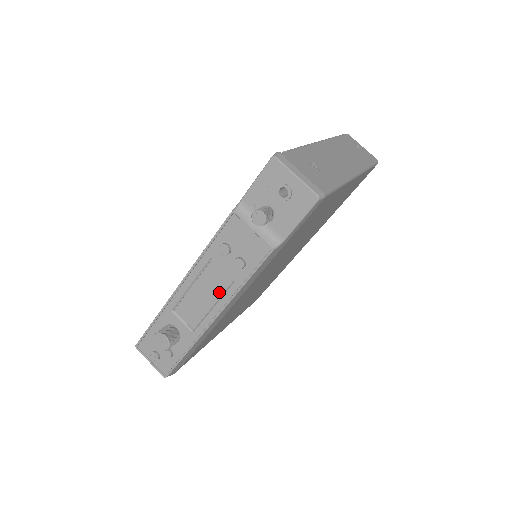
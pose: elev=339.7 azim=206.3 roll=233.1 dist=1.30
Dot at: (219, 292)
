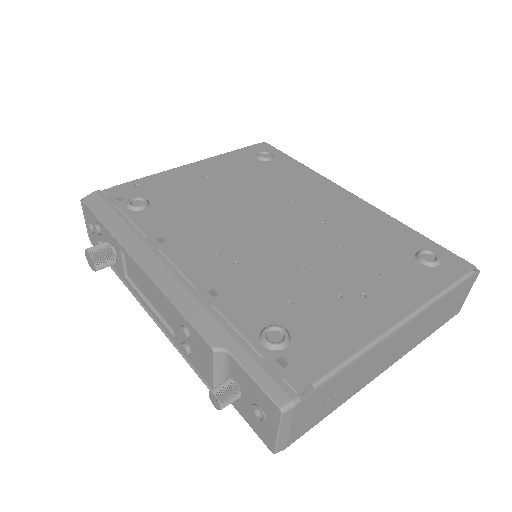
Dot at: (161, 312)
